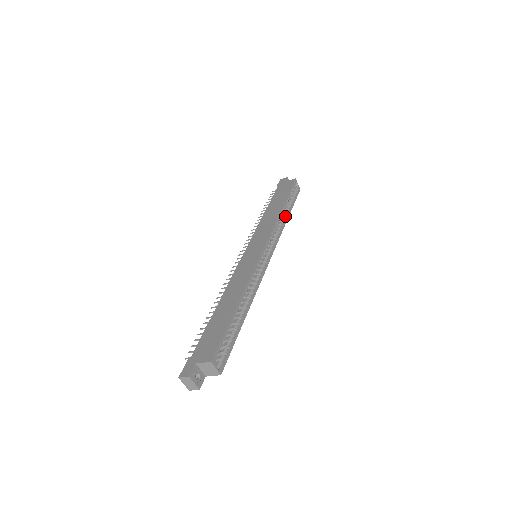
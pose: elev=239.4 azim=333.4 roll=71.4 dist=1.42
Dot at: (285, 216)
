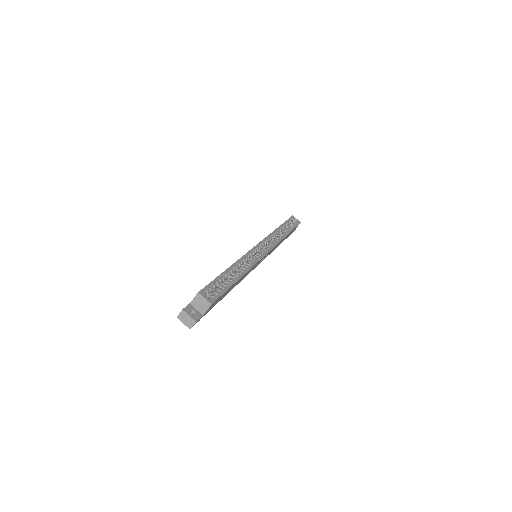
Dot at: (283, 233)
